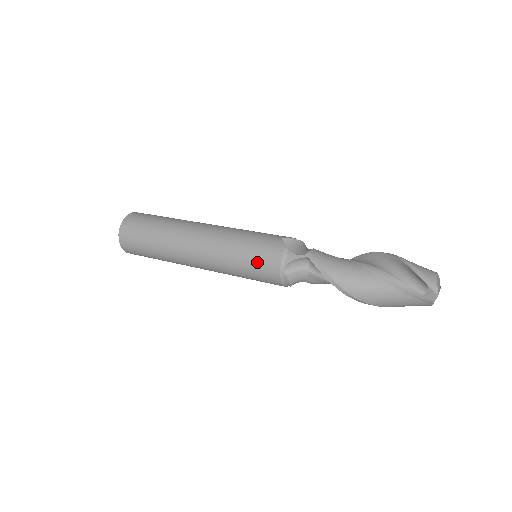
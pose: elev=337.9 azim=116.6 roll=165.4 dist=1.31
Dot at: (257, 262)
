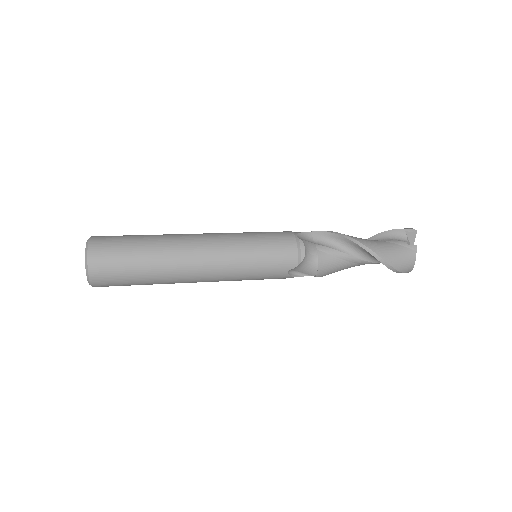
Dot at: (270, 234)
